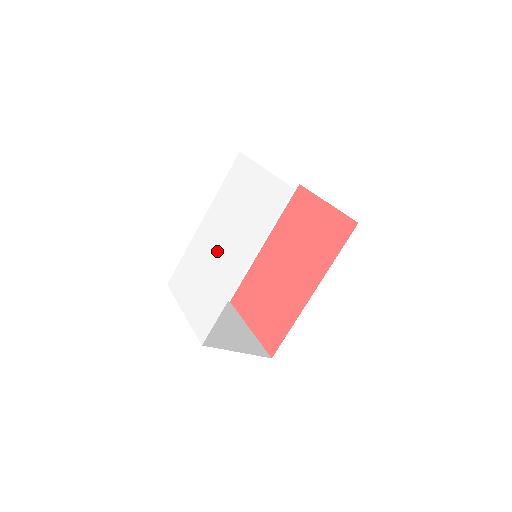
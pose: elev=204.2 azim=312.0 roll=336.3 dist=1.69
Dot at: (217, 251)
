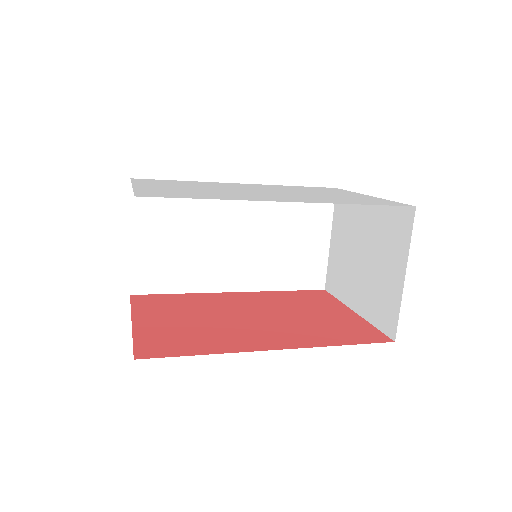
Dot at: (248, 190)
